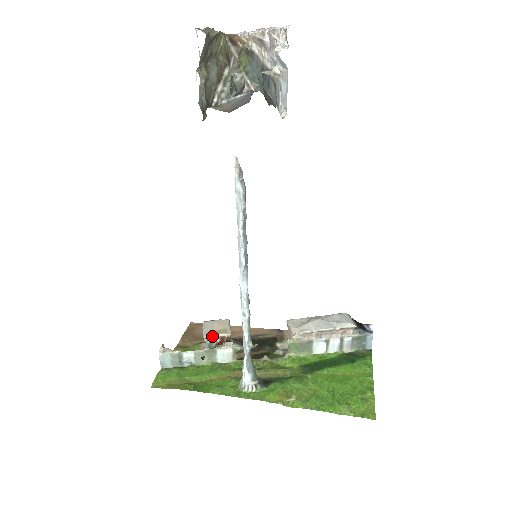
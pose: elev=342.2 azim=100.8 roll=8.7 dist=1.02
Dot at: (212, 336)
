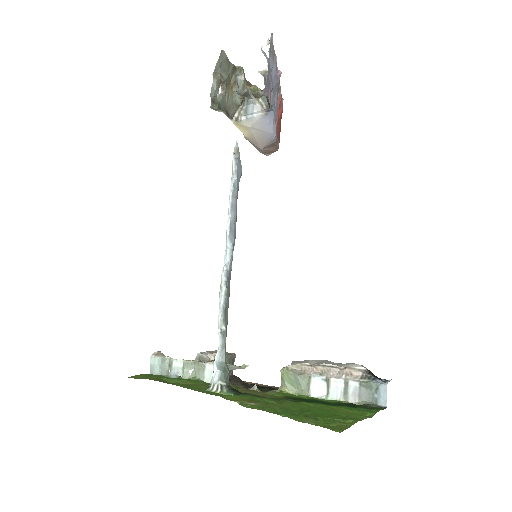
Dot at: (207, 353)
